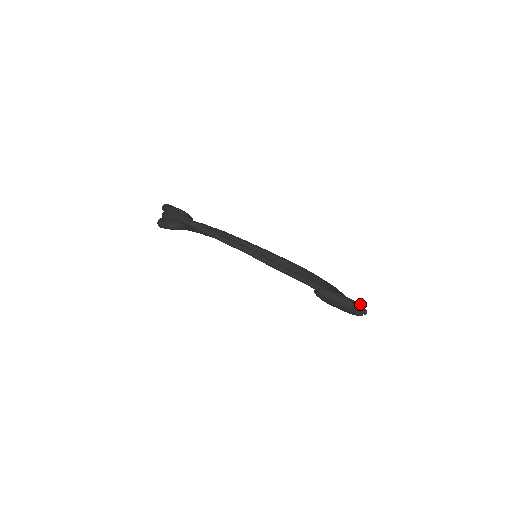
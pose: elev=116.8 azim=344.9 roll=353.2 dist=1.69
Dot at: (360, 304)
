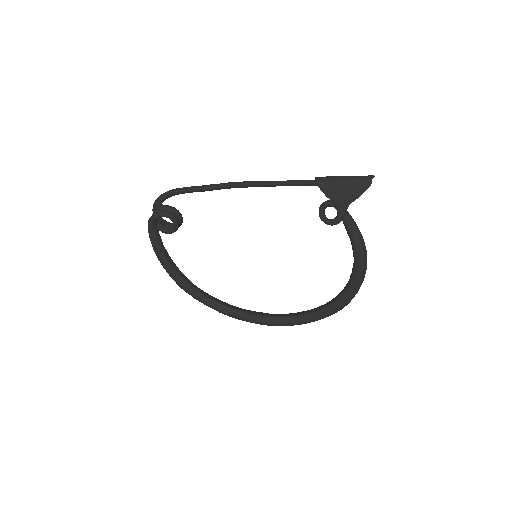
Dot at: occluded
